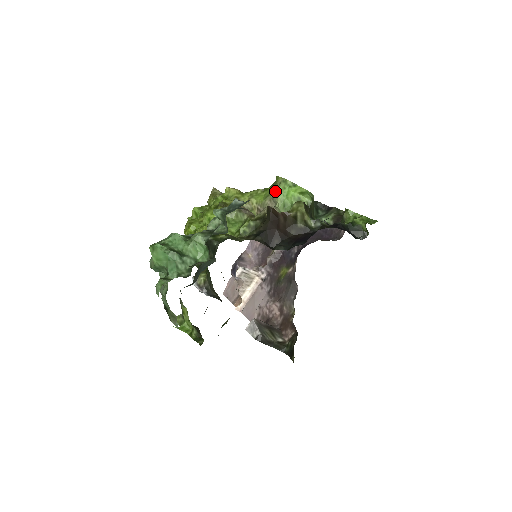
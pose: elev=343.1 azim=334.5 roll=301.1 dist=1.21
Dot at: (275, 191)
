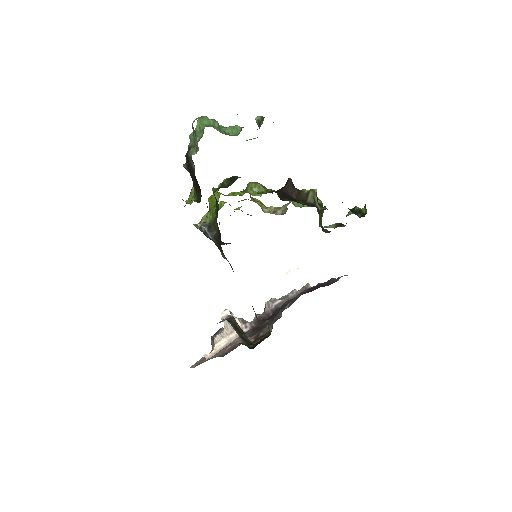
Dot at: occluded
